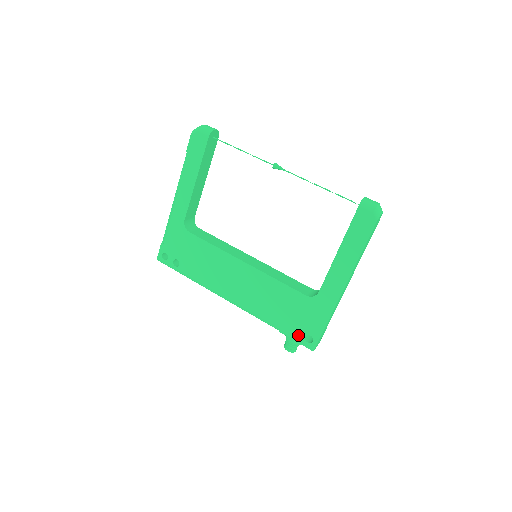
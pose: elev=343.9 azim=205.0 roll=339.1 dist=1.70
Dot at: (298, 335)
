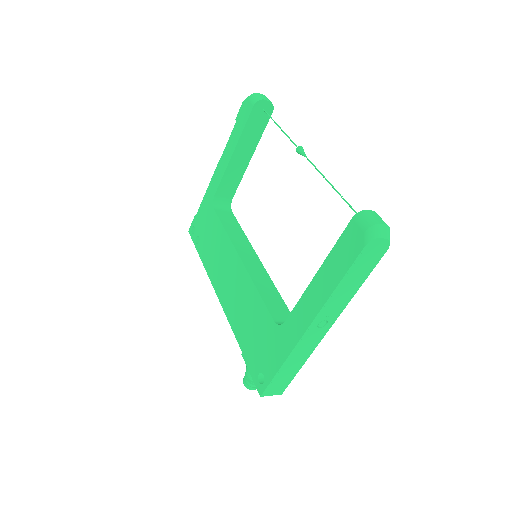
Dot at: (254, 368)
